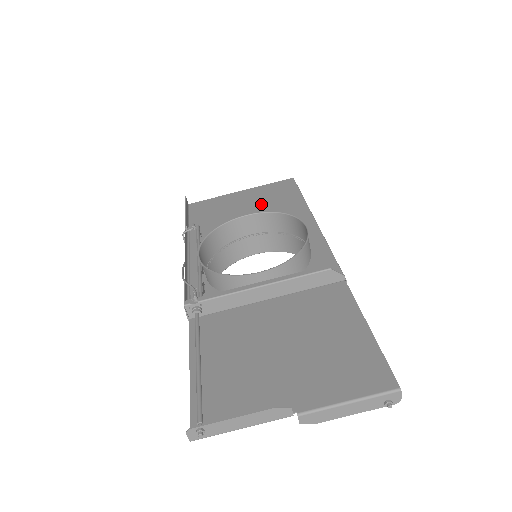
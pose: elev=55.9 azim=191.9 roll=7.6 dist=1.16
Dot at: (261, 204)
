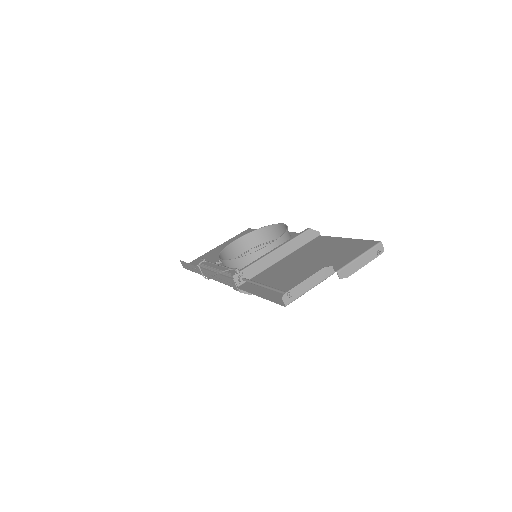
Dot at: occluded
